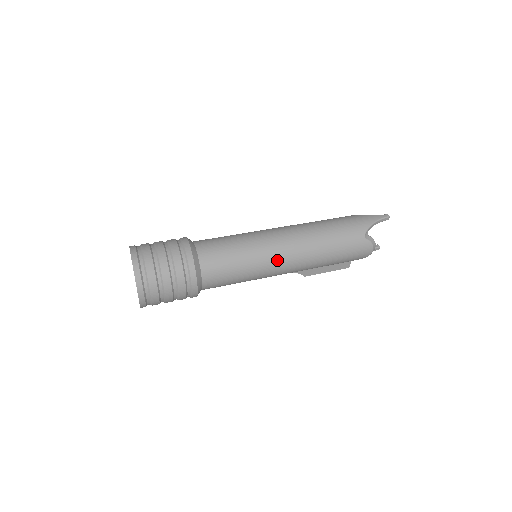
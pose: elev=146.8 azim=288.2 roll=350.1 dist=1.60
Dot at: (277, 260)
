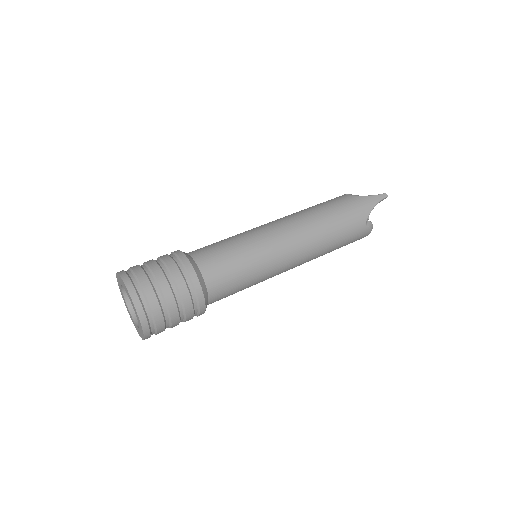
Dot at: (283, 265)
